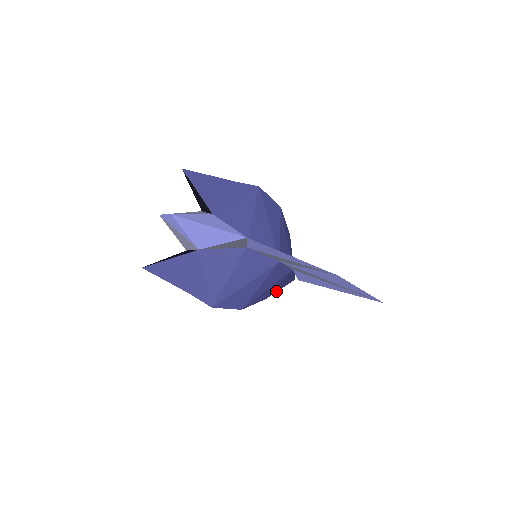
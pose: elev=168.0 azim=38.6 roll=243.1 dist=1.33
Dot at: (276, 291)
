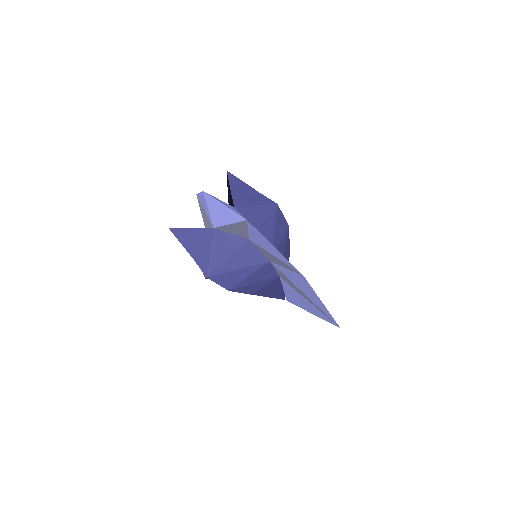
Dot at: (263, 295)
